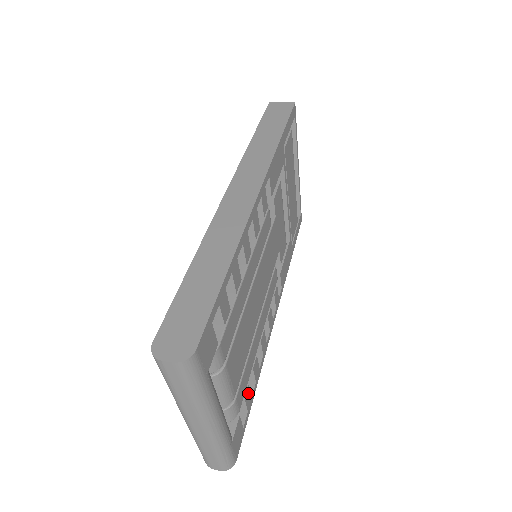
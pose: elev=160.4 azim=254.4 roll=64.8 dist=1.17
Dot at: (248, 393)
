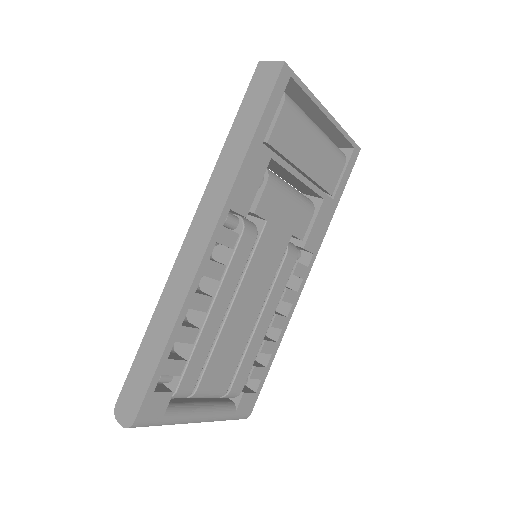
Dot at: (257, 371)
